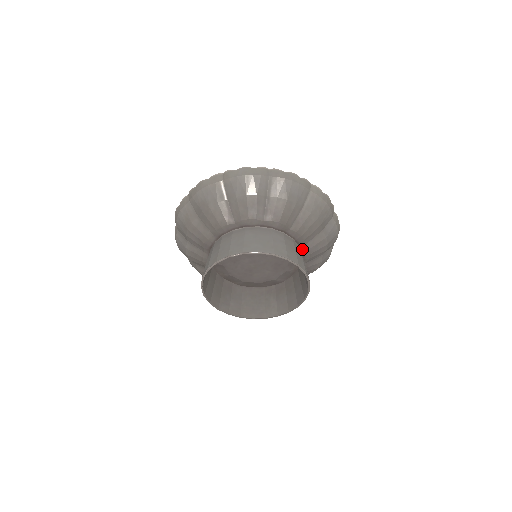
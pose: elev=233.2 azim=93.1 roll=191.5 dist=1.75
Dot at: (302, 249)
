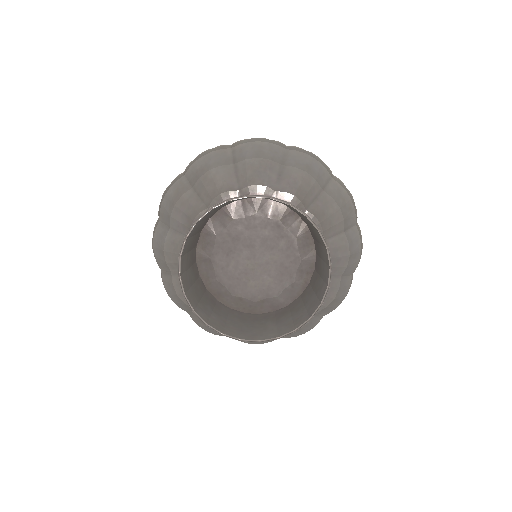
Dot at: occluded
